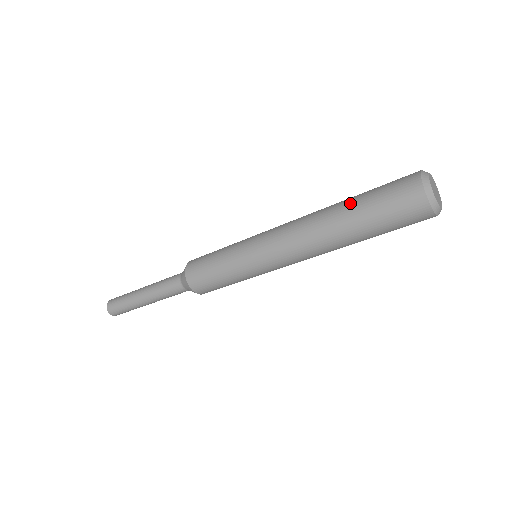
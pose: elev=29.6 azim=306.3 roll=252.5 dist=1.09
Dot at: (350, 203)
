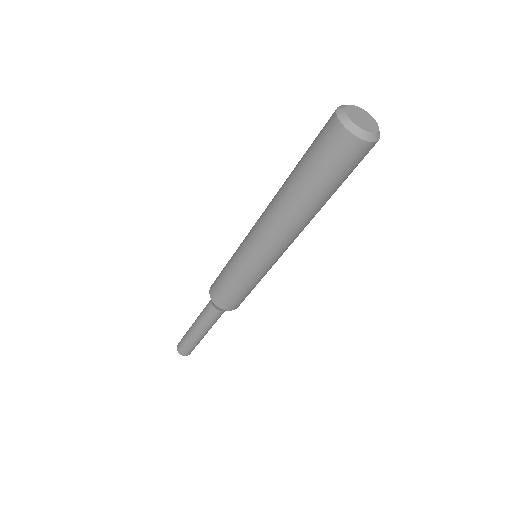
Dot at: (297, 179)
